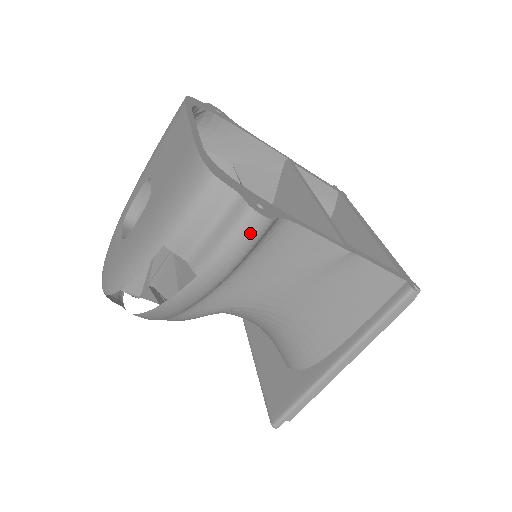
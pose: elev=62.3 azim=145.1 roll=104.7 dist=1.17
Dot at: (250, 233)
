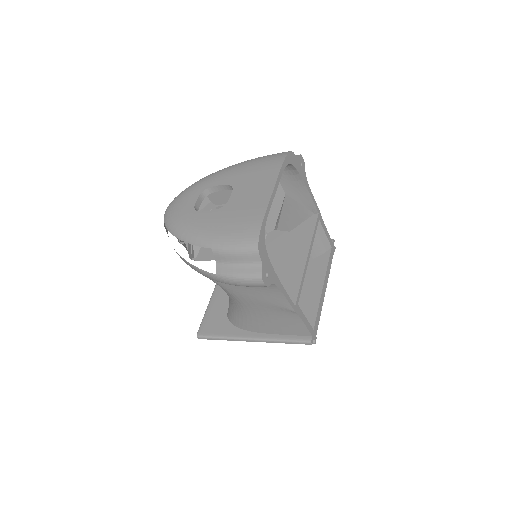
Dot at: (253, 284)
